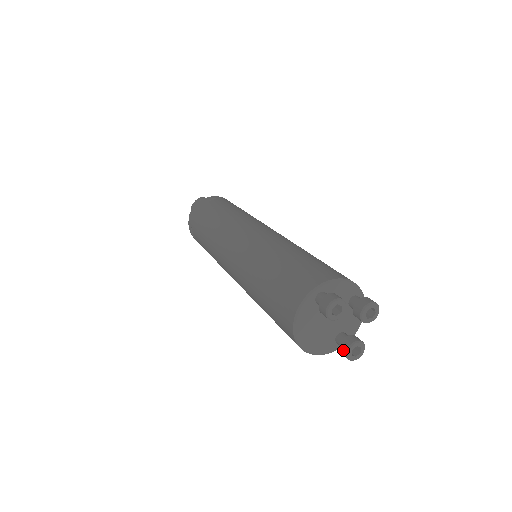
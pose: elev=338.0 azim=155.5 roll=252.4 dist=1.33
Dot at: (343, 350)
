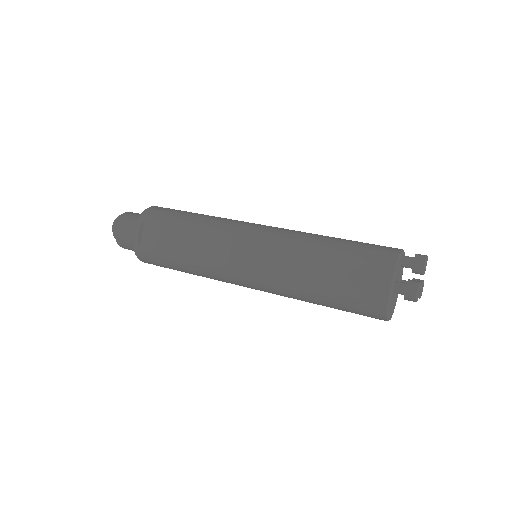
Dot at: occluded
